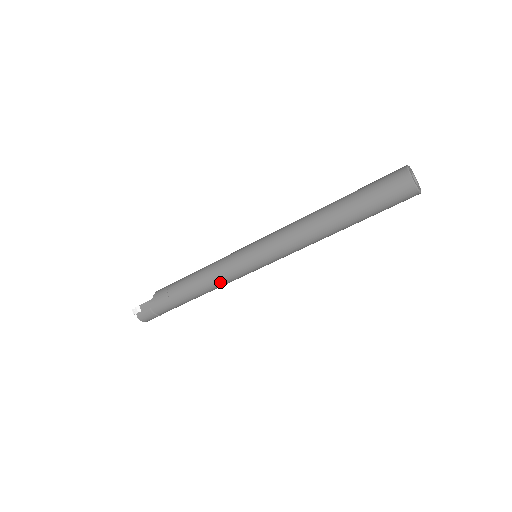
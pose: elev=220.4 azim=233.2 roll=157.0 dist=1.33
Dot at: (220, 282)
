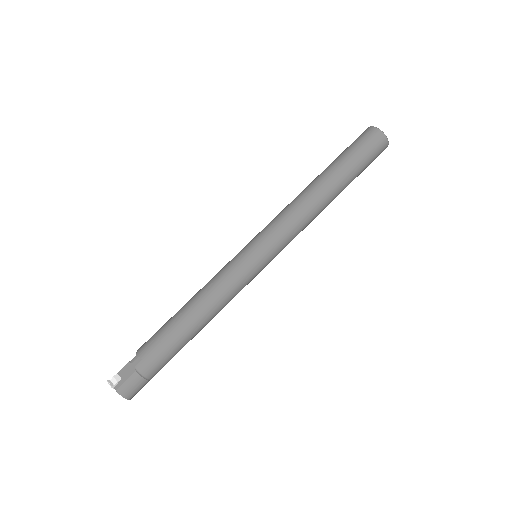
Dot at: (223, 295)
